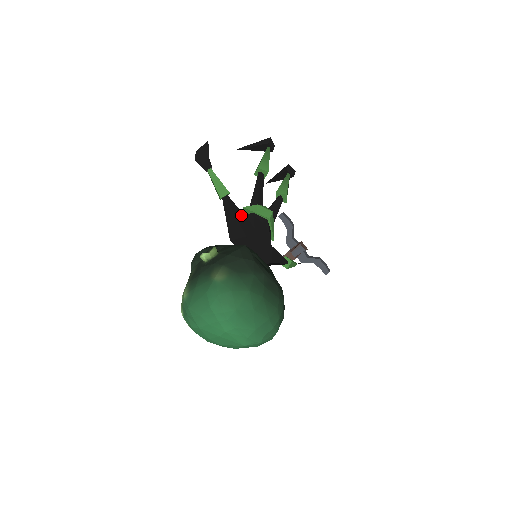
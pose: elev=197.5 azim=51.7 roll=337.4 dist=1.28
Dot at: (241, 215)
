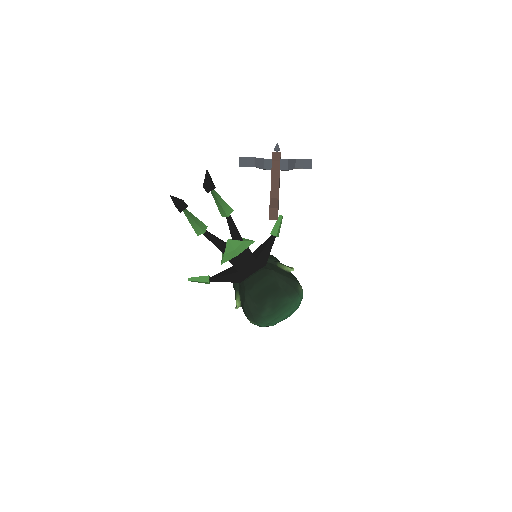
Dot at: (226, 277)
